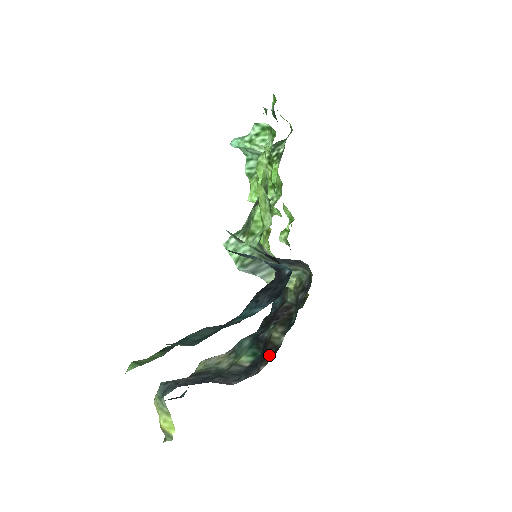
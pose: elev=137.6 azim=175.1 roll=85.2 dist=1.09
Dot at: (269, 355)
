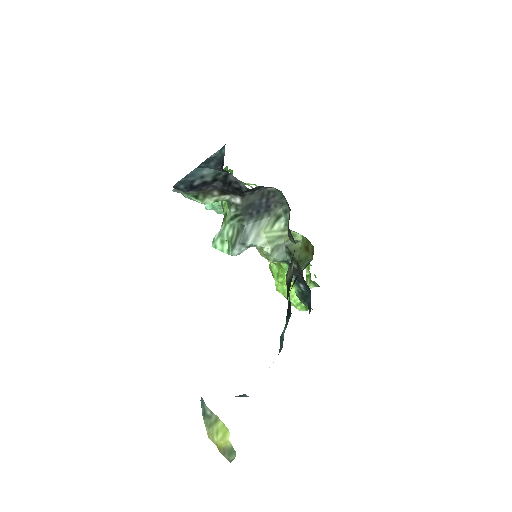
Dot at: (288, 291)
